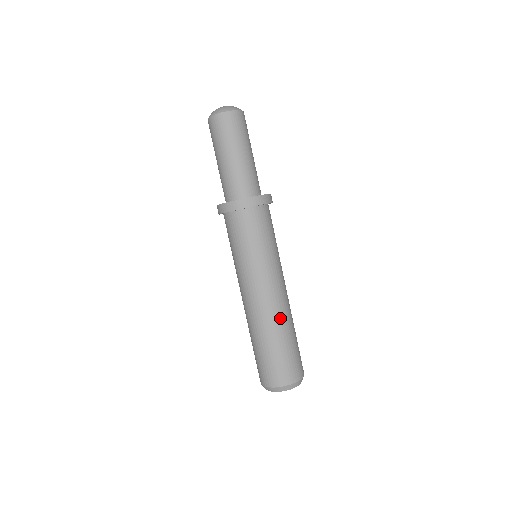
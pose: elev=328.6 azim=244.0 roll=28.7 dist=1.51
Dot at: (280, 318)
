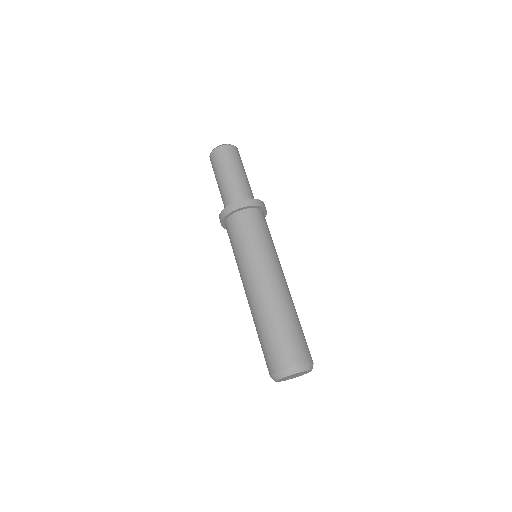
Dot at: (281, 300)
